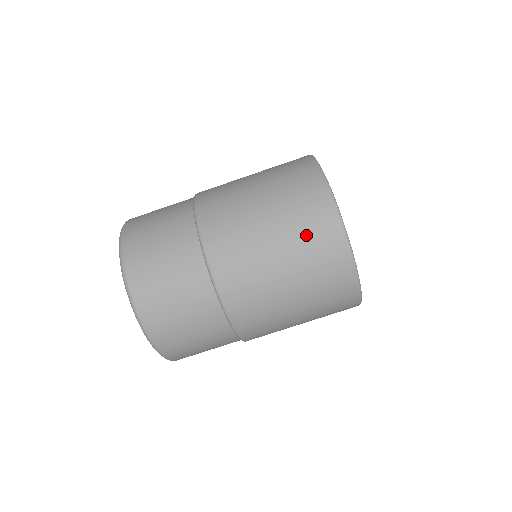
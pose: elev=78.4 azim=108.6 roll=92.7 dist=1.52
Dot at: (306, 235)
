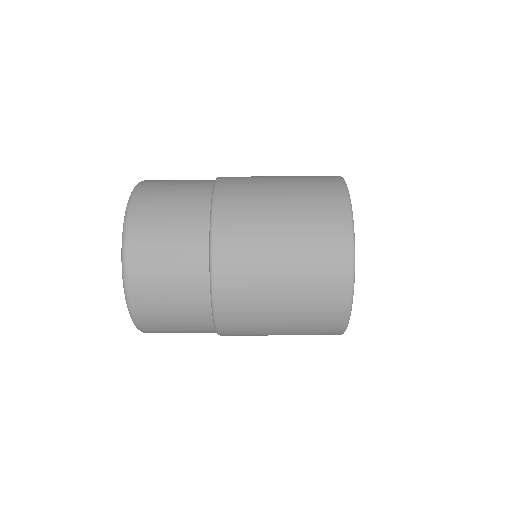
Dot at: (315, 243)
